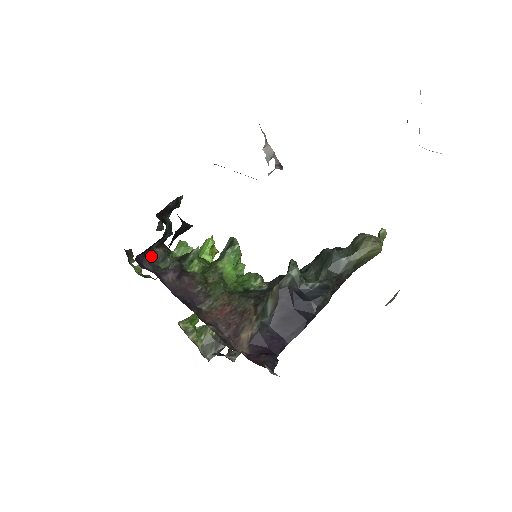
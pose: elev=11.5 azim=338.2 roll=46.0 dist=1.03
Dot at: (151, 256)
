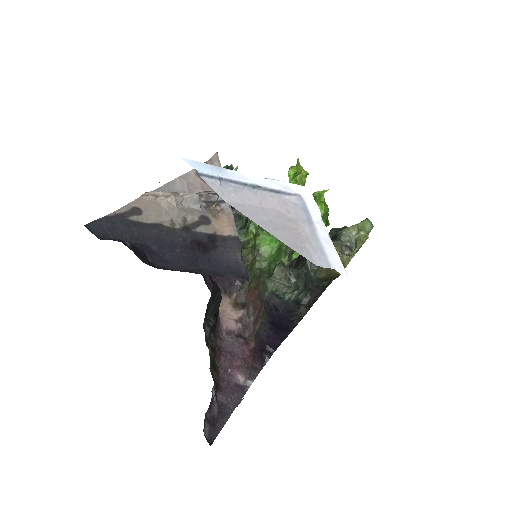
Dot at: occluded
